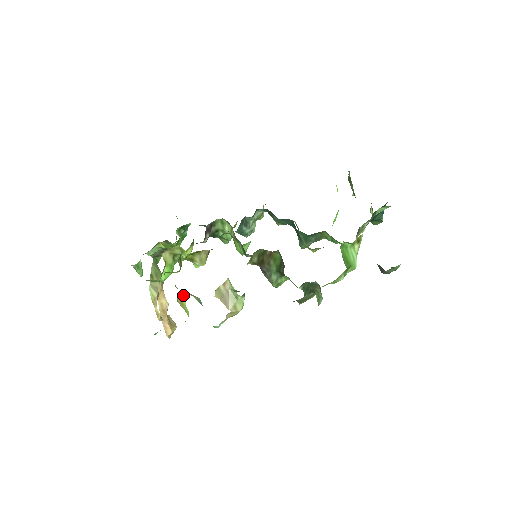
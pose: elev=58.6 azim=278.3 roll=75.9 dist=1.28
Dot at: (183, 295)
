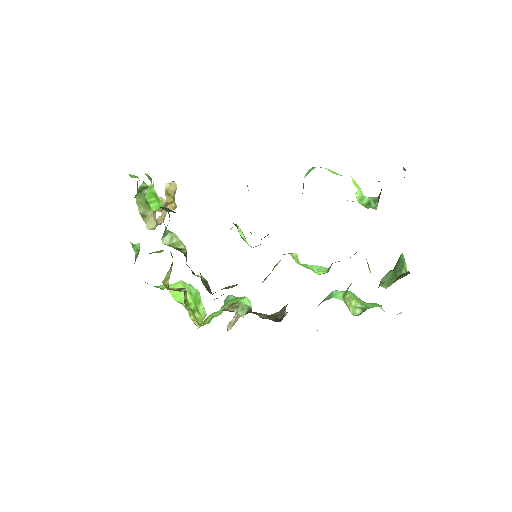
Dot at: occluded
